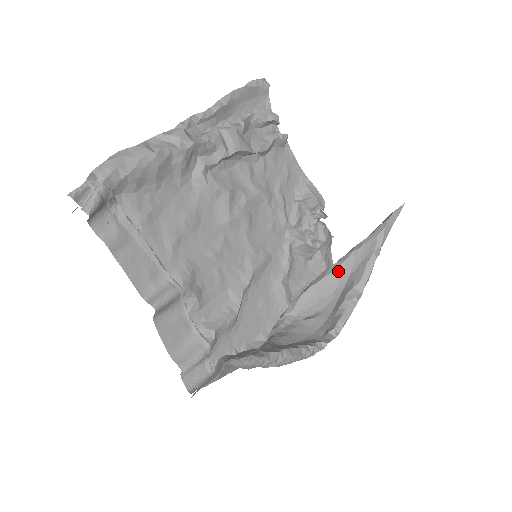
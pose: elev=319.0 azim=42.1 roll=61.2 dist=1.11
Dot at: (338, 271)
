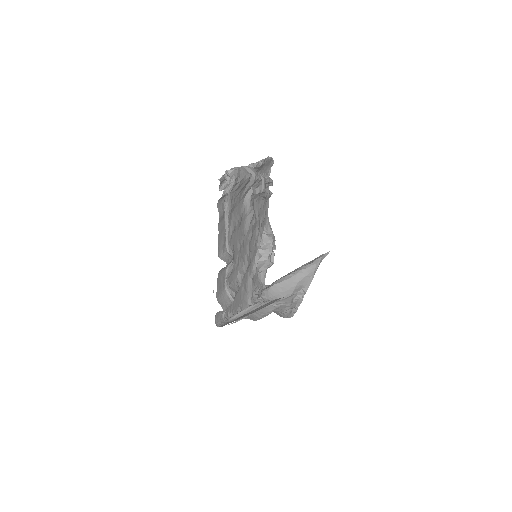
Dot at: (292, 279)
